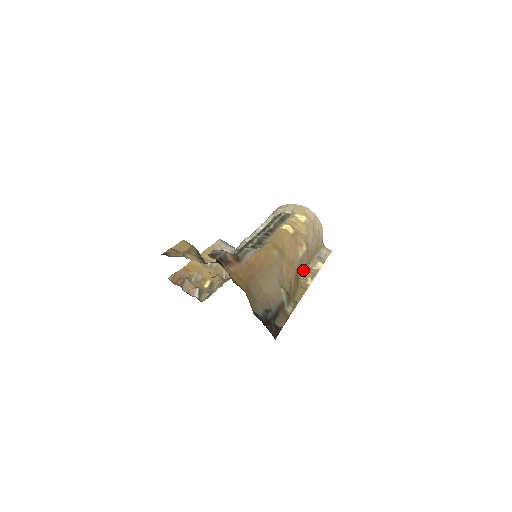
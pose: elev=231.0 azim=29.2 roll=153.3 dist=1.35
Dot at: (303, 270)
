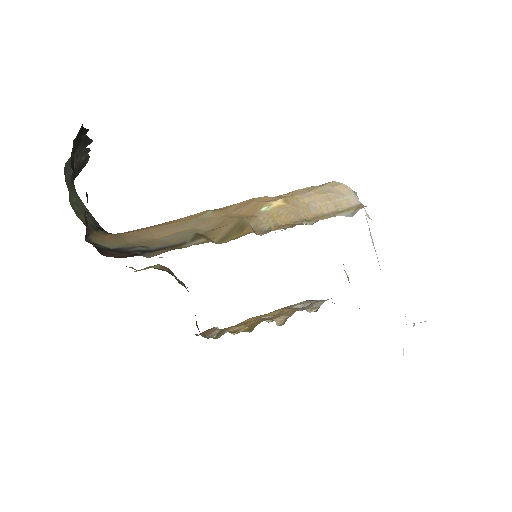
Dot at: (281, 226)
